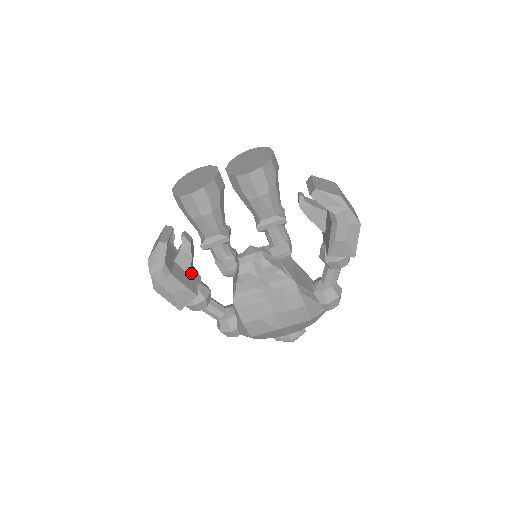
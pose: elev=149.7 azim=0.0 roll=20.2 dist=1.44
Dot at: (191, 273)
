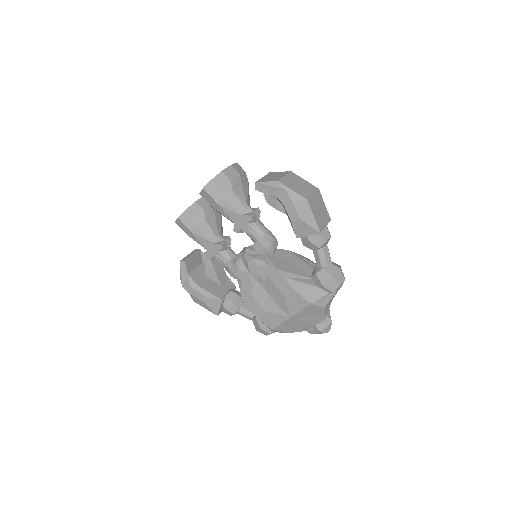
Dot at: (223, 284)
